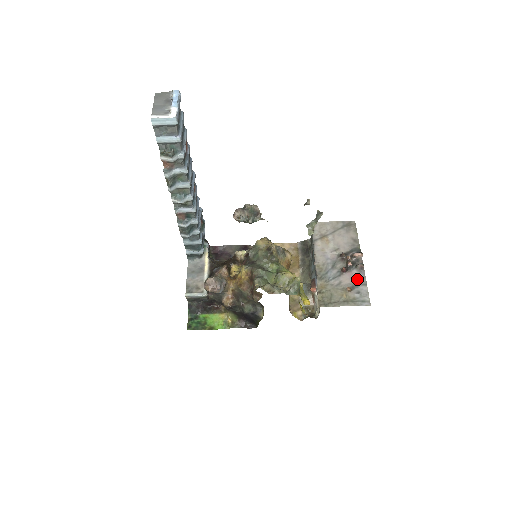
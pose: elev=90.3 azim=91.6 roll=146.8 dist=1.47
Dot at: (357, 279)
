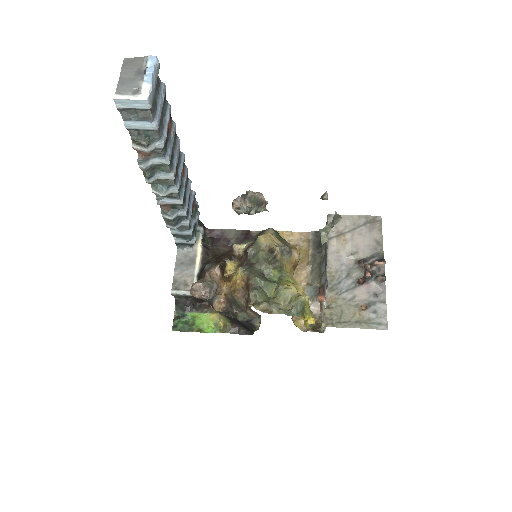
Dot at: (375, 294)
